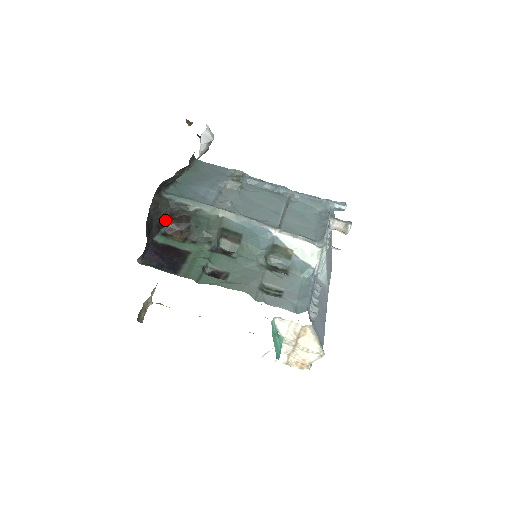
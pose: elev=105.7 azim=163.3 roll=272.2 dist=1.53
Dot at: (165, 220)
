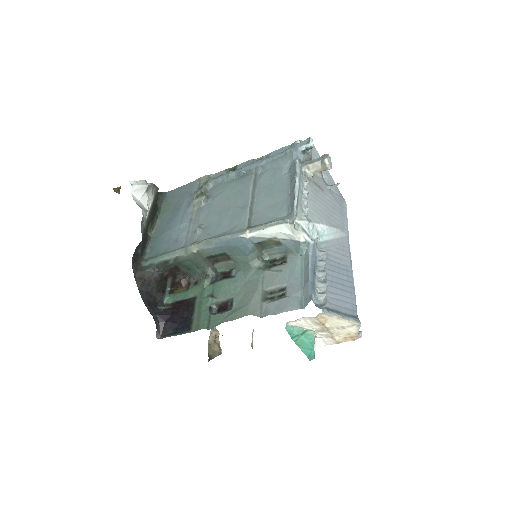
Dot at: (162, 282)
